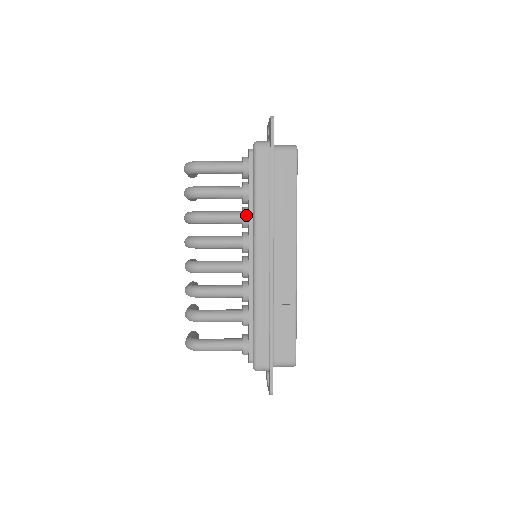
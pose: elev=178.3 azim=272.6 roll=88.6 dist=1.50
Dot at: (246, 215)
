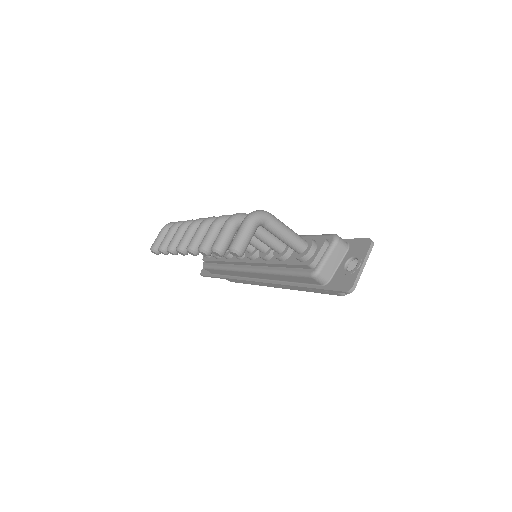
Dot at: occluded
